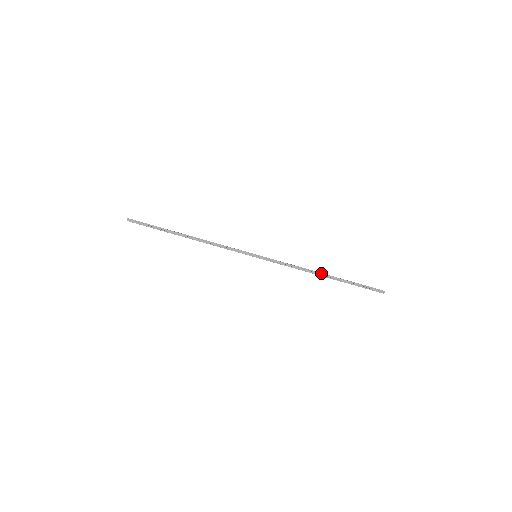
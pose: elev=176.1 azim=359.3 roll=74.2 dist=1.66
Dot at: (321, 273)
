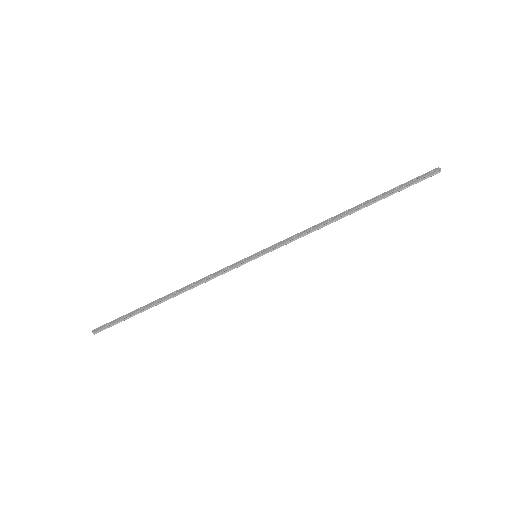
Dot at: (344, 211)
